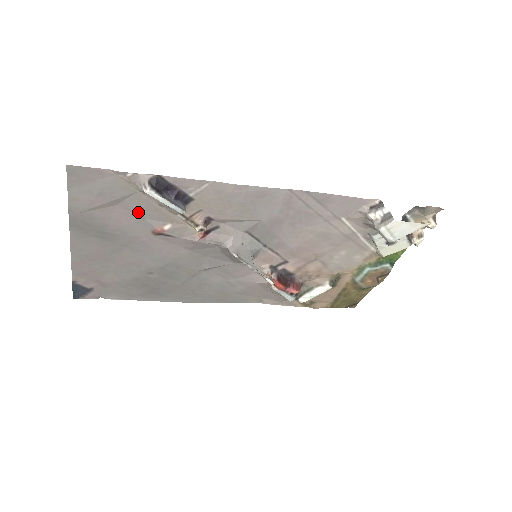
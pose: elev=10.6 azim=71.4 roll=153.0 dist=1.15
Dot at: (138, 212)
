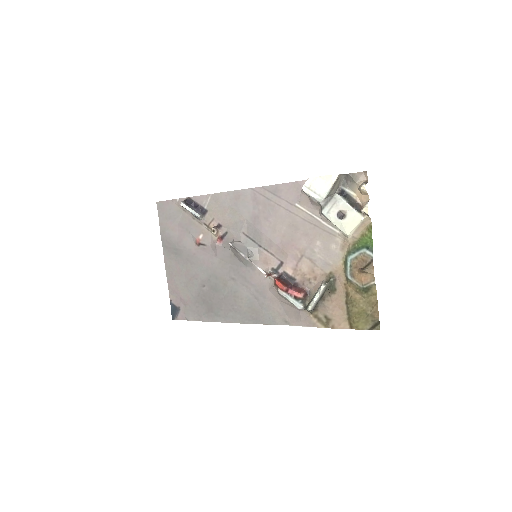
Dot at: (187, 228)
